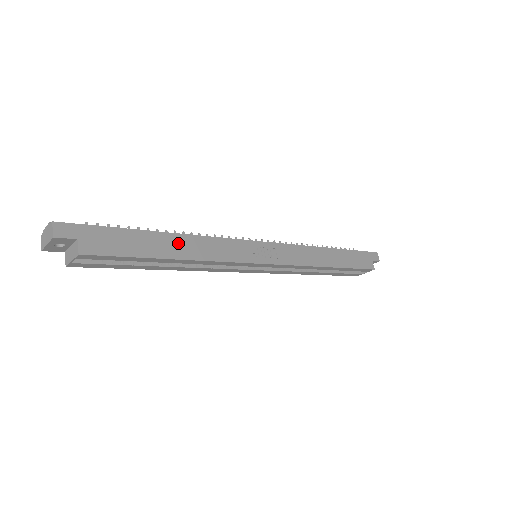
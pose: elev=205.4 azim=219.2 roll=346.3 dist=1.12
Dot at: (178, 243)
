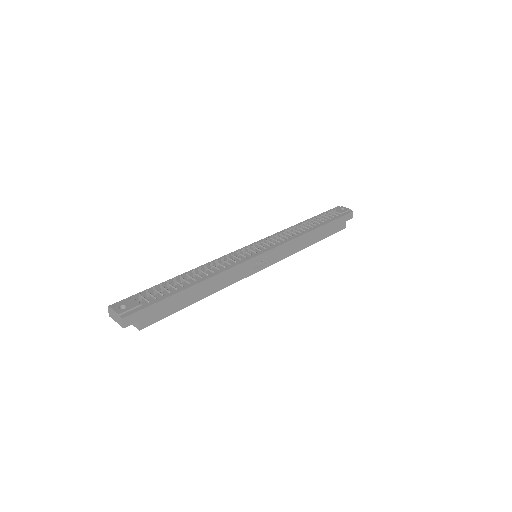
Dot at: (203, 288)
